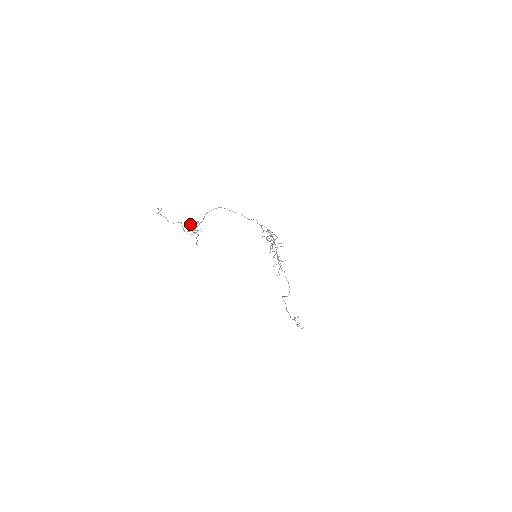
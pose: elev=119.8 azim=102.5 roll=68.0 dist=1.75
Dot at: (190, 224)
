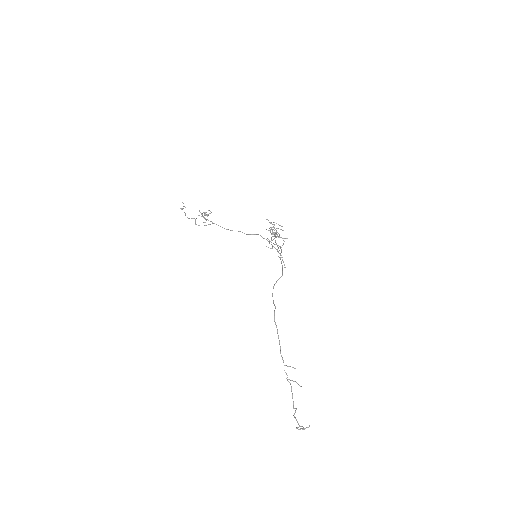
Dot at: occluded
